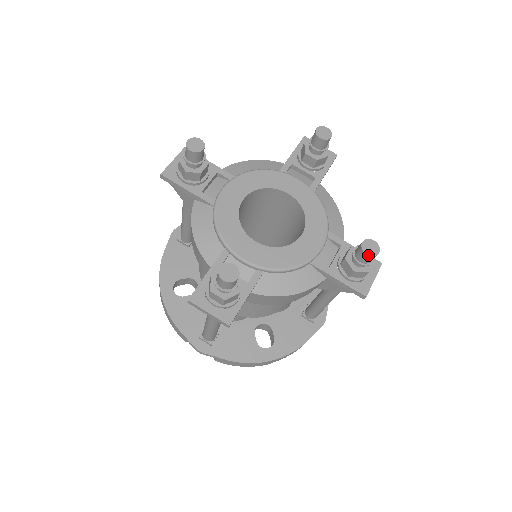
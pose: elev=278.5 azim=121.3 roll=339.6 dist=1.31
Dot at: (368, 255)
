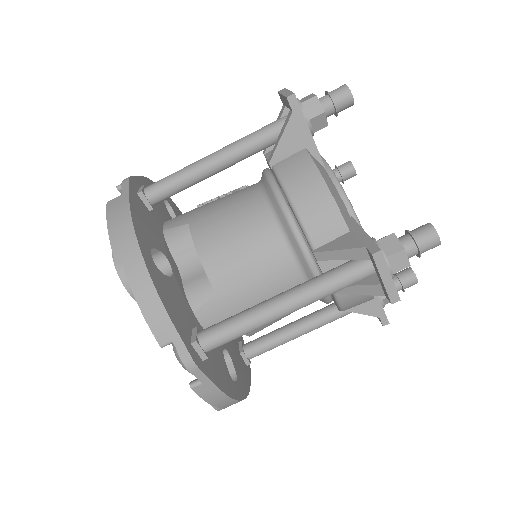
Dot at: (431, 224)
